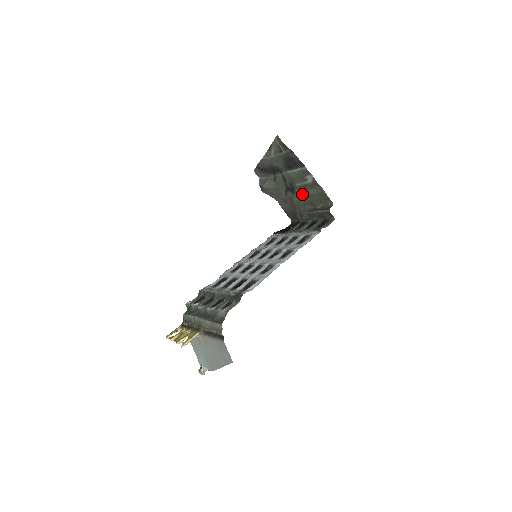
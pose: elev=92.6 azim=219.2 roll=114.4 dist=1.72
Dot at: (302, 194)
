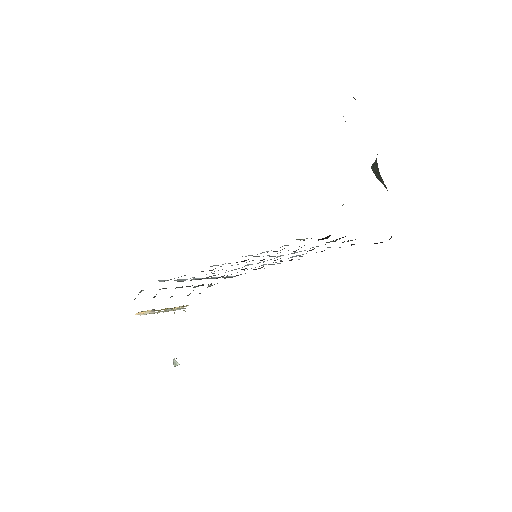
Dot at: occluded
